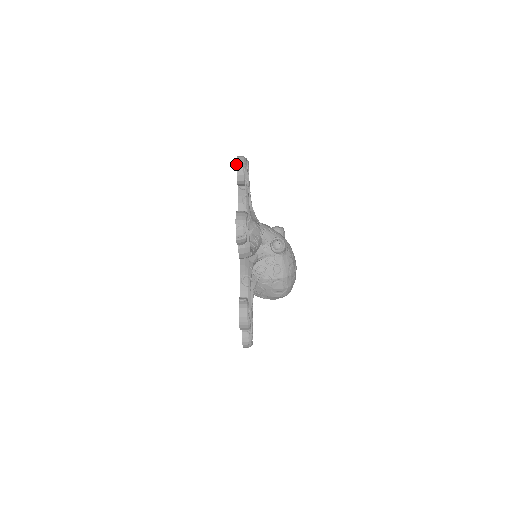
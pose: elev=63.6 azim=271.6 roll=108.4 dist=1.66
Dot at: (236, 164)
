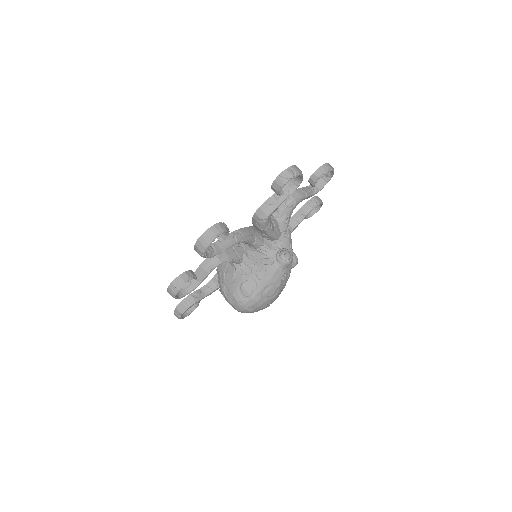
Dot at: (325, 163)
